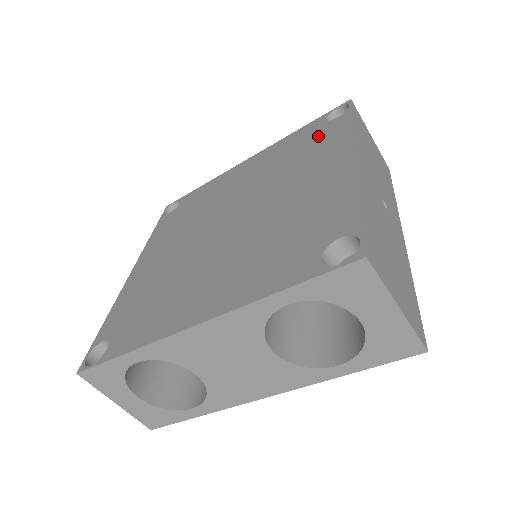
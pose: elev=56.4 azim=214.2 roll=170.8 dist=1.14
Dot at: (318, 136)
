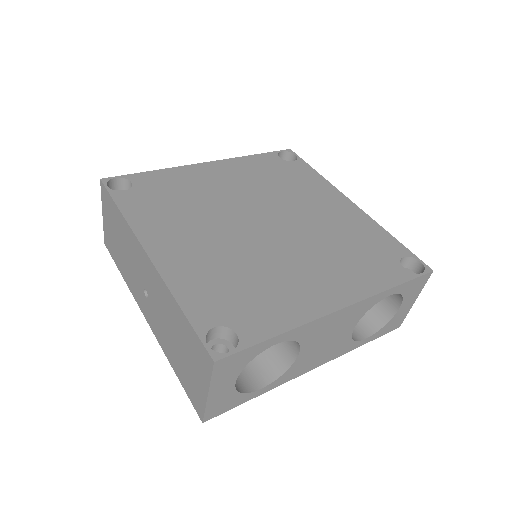
Dot at: (290, 171)
